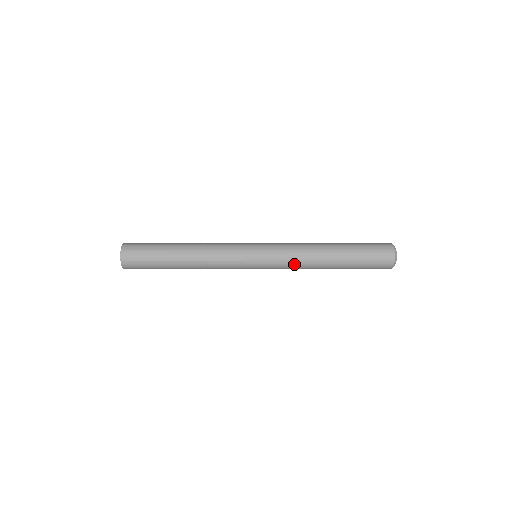
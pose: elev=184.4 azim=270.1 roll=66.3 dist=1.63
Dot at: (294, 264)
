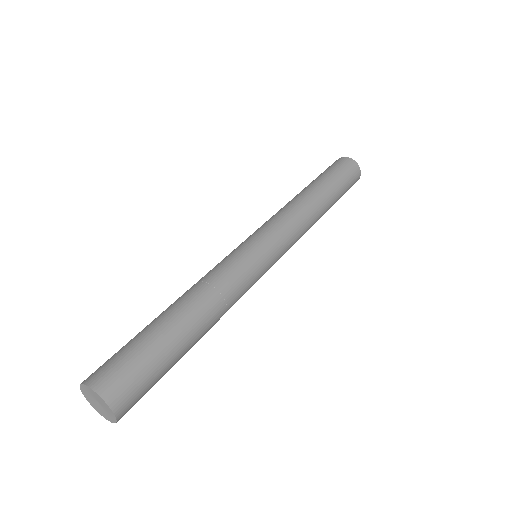
Dot at: (301, 234)
